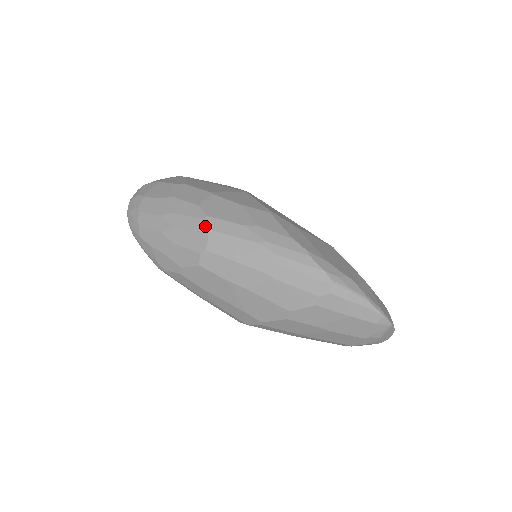
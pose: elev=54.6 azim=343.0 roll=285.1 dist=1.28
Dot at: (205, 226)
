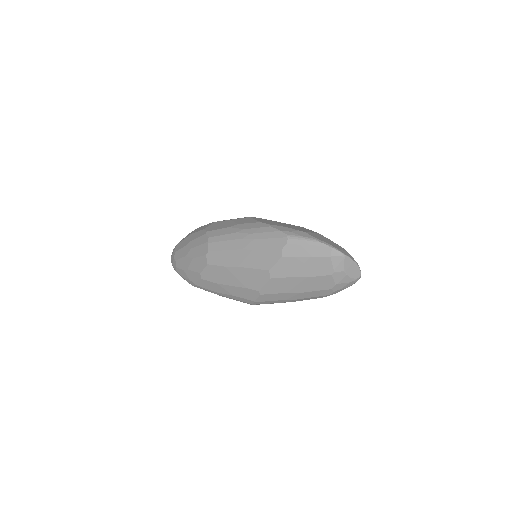
Dot at: (206, 237)
